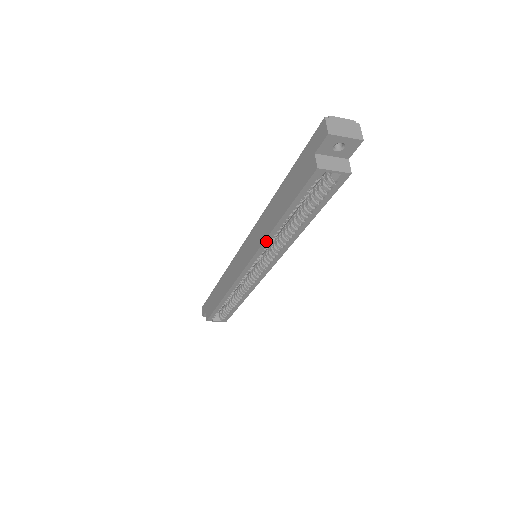
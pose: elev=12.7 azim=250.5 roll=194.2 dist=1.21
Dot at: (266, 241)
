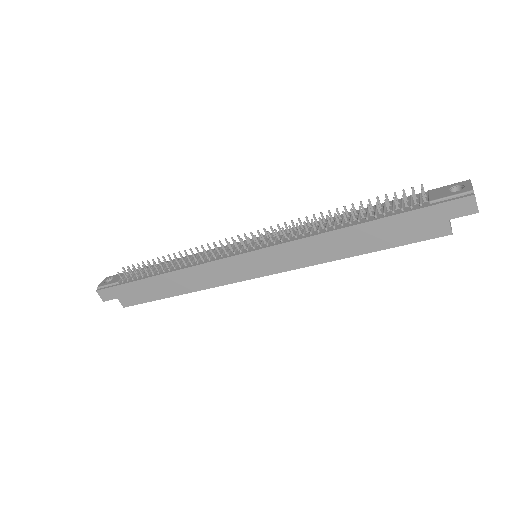
Dot at: (319, 263)
